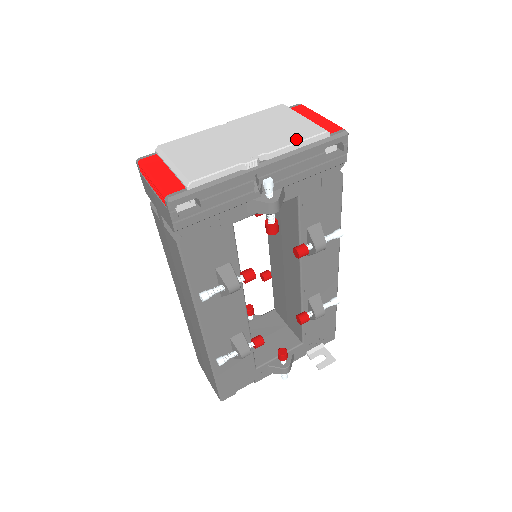
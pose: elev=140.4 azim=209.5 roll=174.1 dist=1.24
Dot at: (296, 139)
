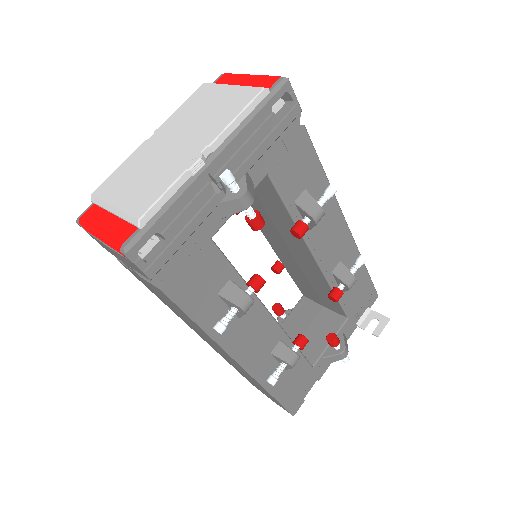
Dot at: (234, 114)
